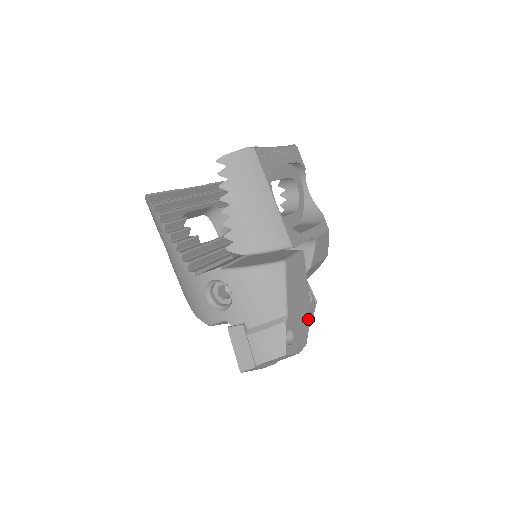
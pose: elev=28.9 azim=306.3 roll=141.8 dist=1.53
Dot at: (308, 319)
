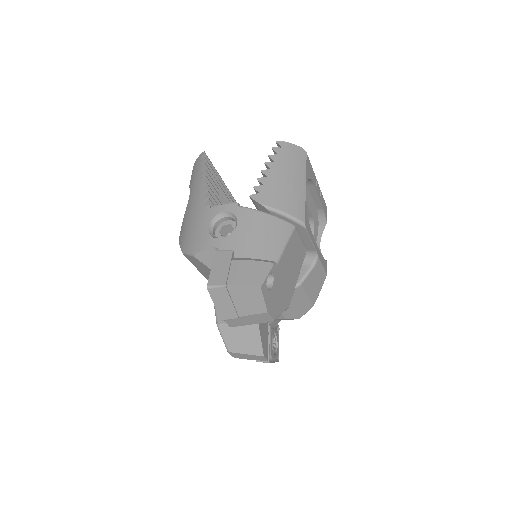
Dot at: (285, 304)
